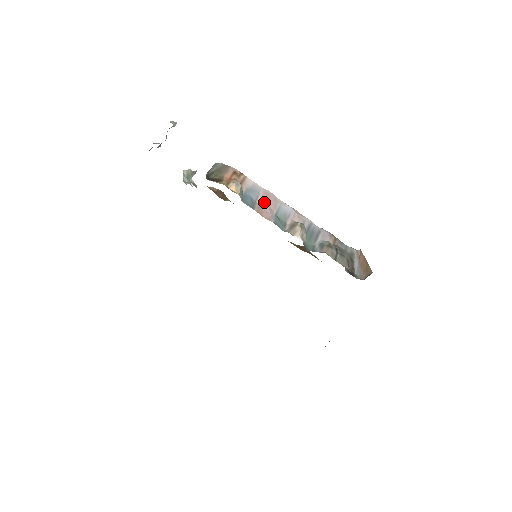
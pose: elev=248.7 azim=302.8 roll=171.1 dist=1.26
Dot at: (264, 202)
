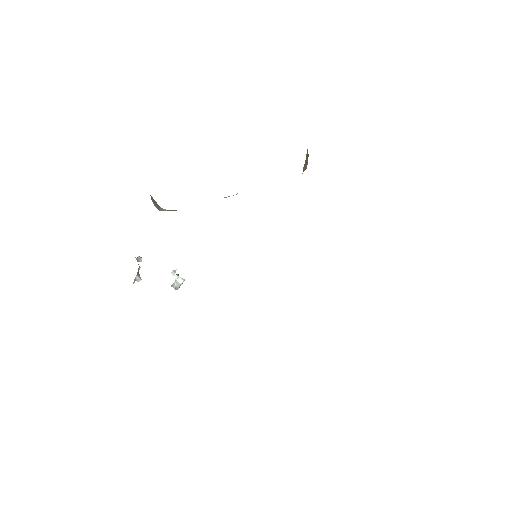
Dot at: occluded
